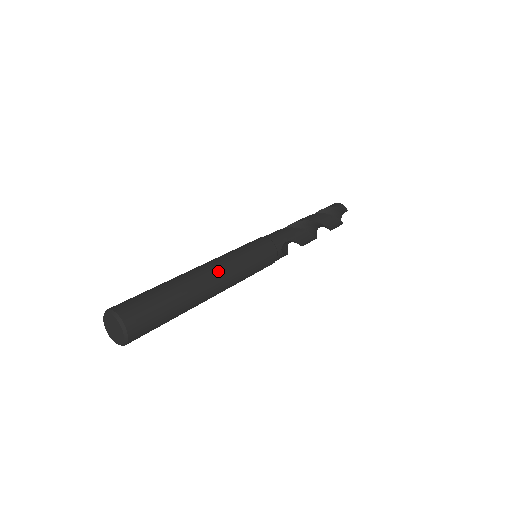
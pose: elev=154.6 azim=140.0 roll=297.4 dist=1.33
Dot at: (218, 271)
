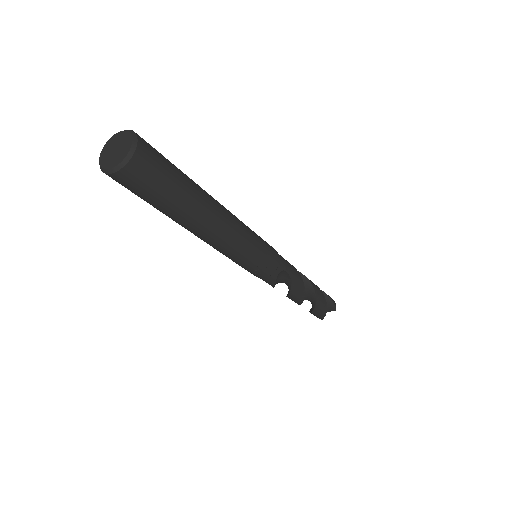
Dot at: (231, 220)
